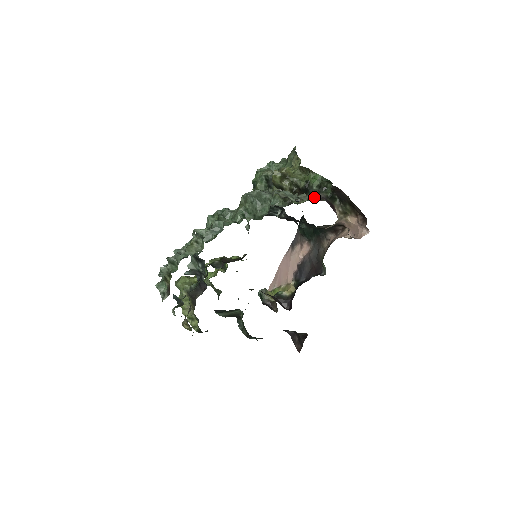
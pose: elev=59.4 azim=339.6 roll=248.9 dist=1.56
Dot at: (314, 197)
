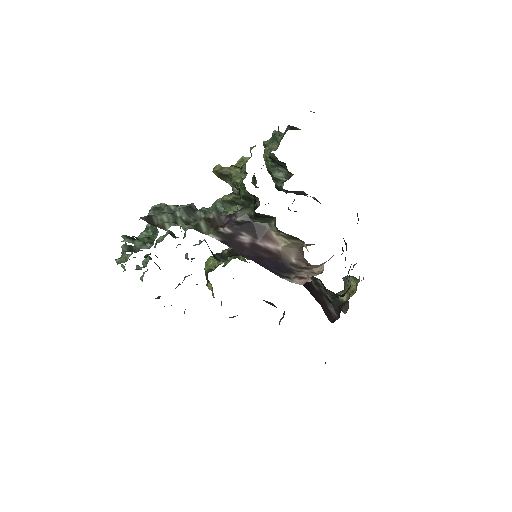
Dot at: (227, 217)
